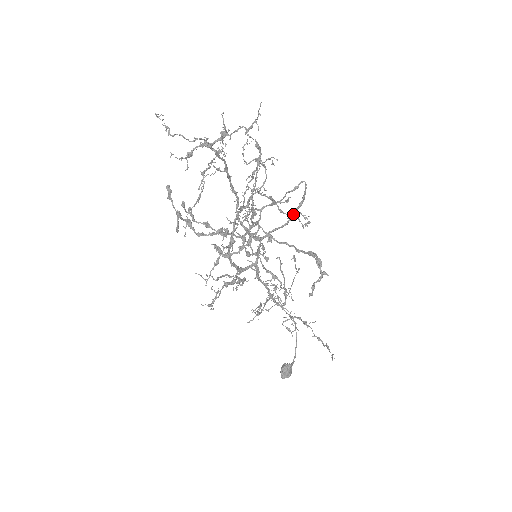
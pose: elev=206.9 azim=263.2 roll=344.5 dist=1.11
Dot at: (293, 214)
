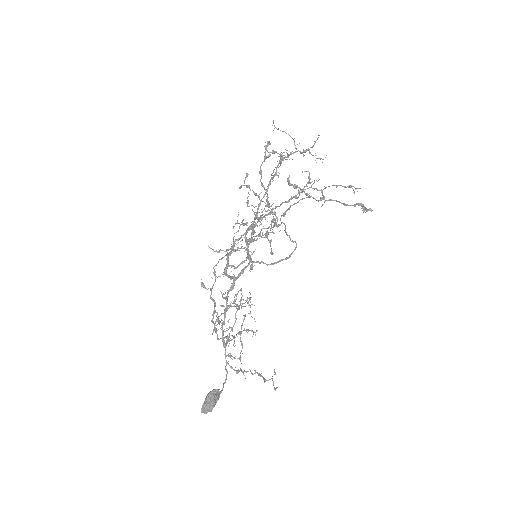
Dot at: (348, 186)
